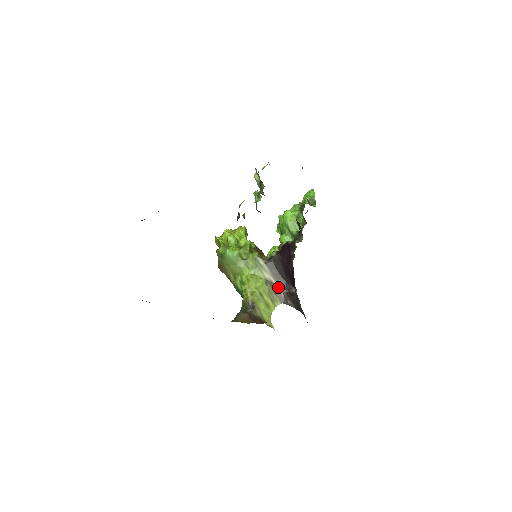
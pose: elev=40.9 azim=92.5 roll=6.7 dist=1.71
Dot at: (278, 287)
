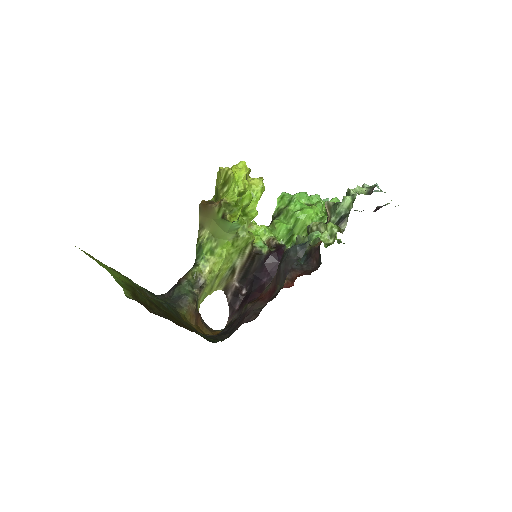
Dot at: (235, 276)
